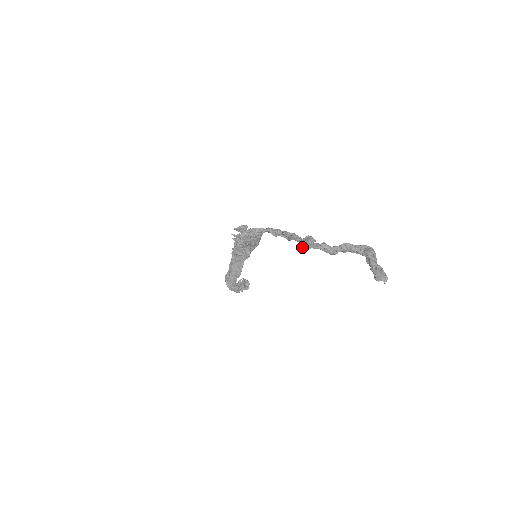
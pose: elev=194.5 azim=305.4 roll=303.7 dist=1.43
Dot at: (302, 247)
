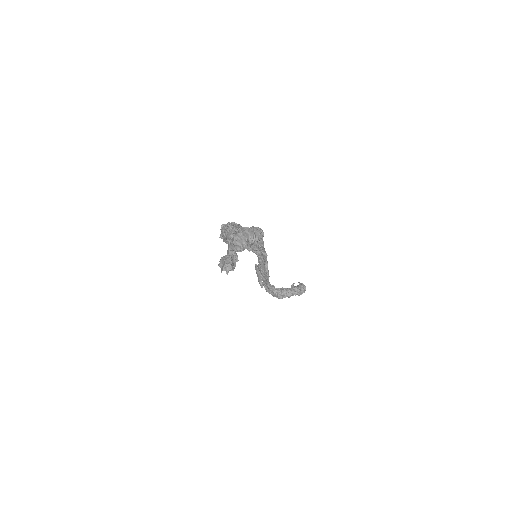
Dot at: occluded
